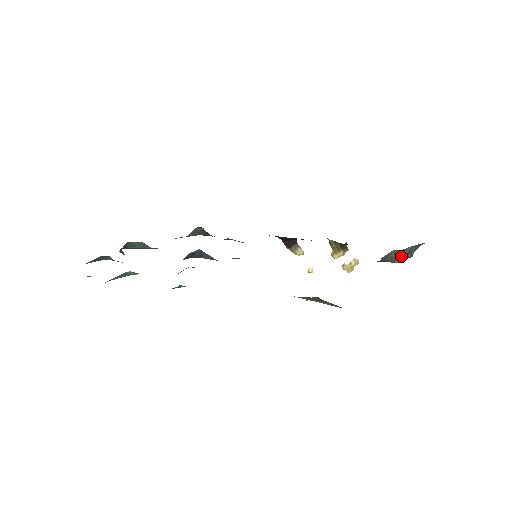
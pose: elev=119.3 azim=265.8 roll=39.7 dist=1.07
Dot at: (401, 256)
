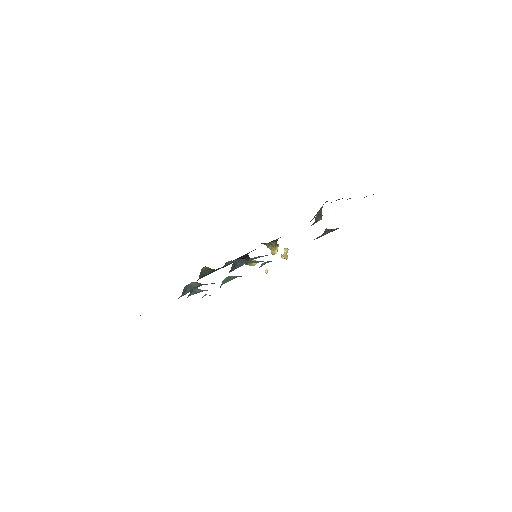
Dot at: (320, 215)
